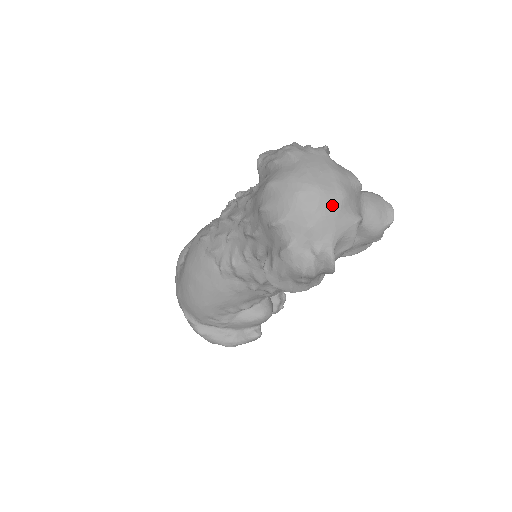
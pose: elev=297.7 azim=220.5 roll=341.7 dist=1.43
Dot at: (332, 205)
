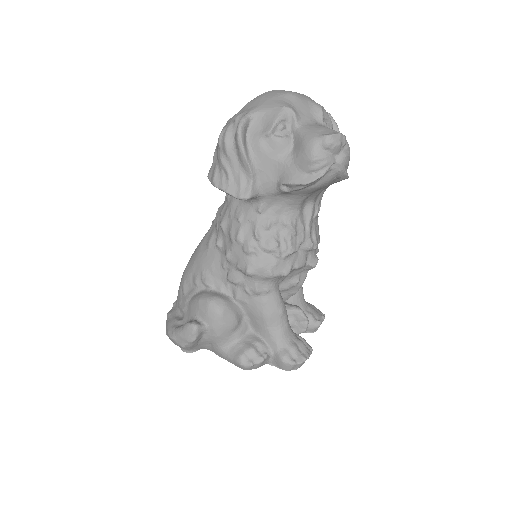
Dot at: (275, 93)
